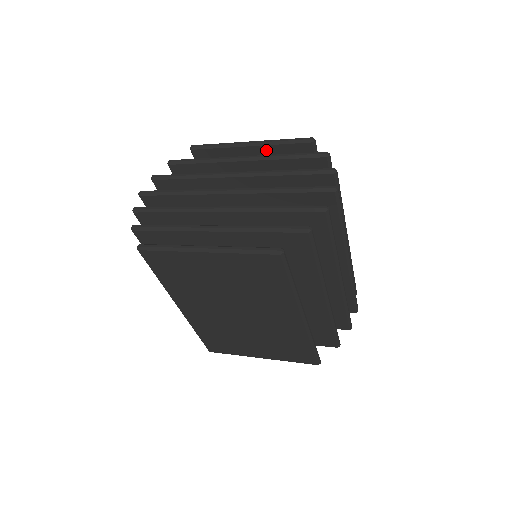
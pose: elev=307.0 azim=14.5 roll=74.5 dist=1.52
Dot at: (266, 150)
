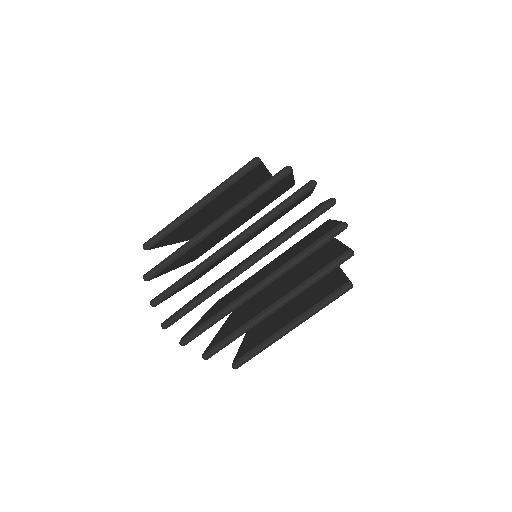
Dot at: (219, 196)
